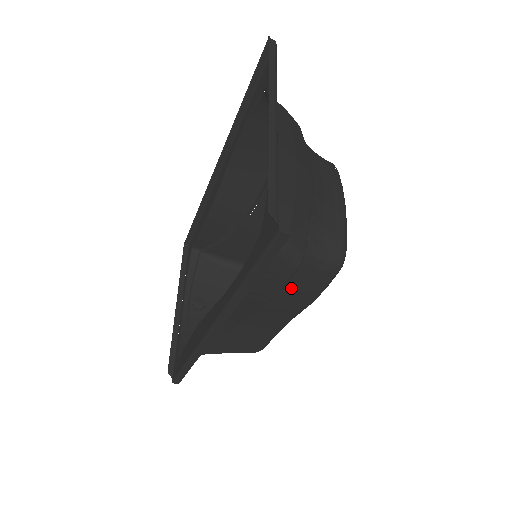
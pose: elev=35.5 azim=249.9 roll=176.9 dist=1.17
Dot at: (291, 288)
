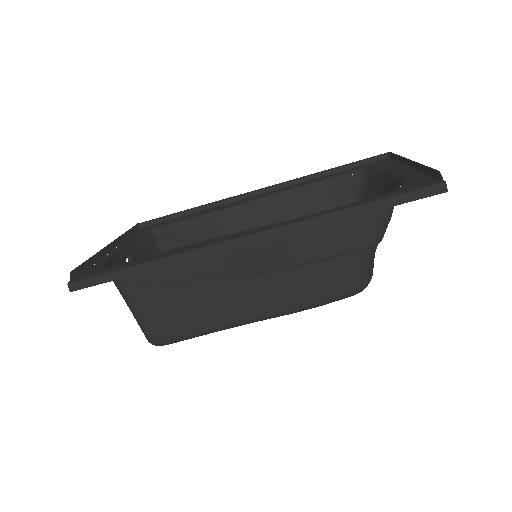
Dot at: (316, 274)
